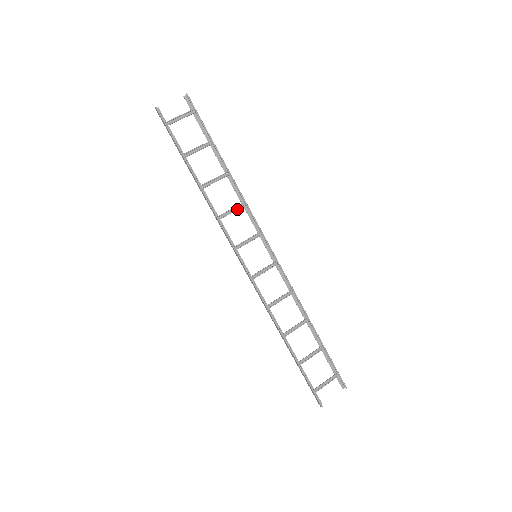
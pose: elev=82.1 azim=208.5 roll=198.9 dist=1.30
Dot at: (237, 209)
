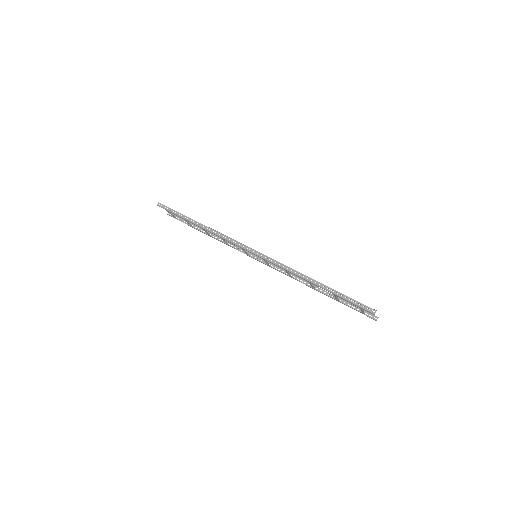
Dot at: occluded
